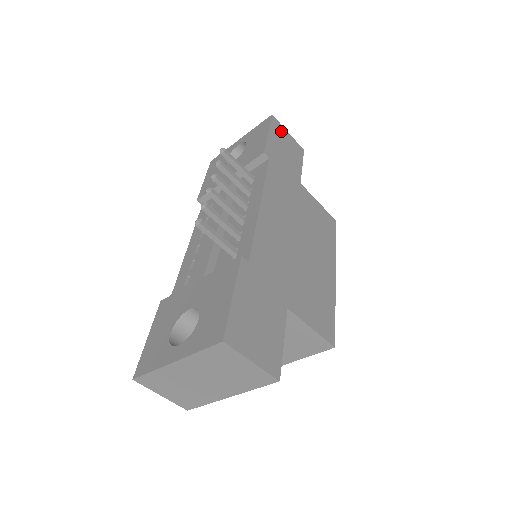
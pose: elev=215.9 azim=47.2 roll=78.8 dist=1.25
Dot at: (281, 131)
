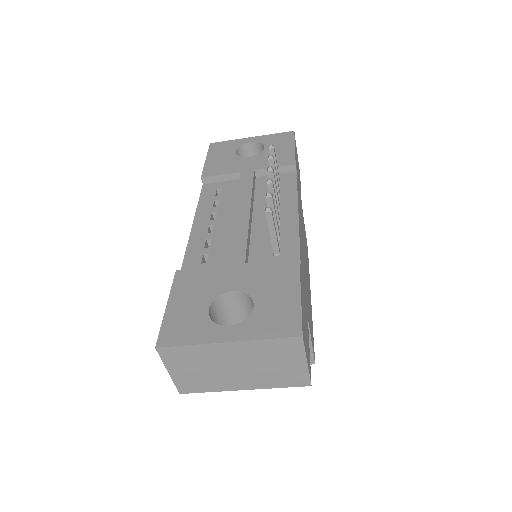
Dot at: (296, 149)
